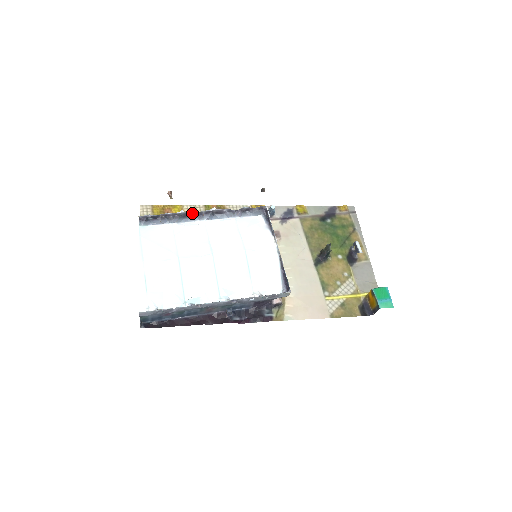
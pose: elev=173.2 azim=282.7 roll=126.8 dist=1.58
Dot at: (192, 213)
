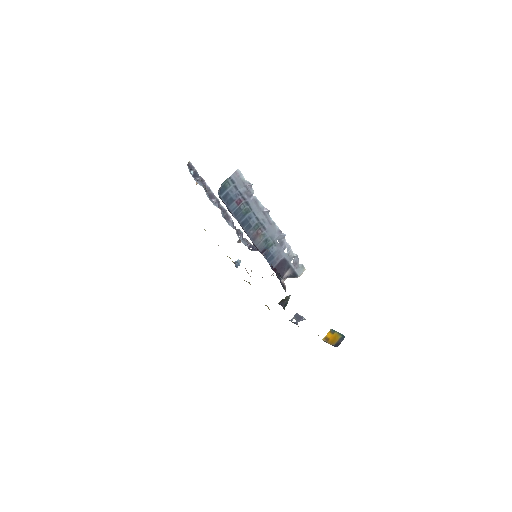
Dot at: (215, 199)
